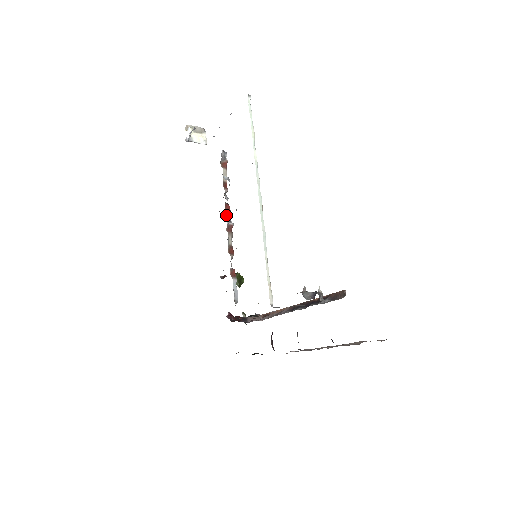
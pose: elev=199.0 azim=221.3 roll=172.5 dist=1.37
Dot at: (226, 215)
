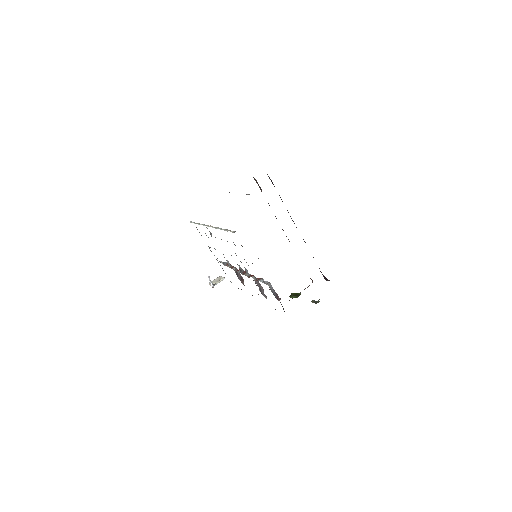
Dot at: occluded
